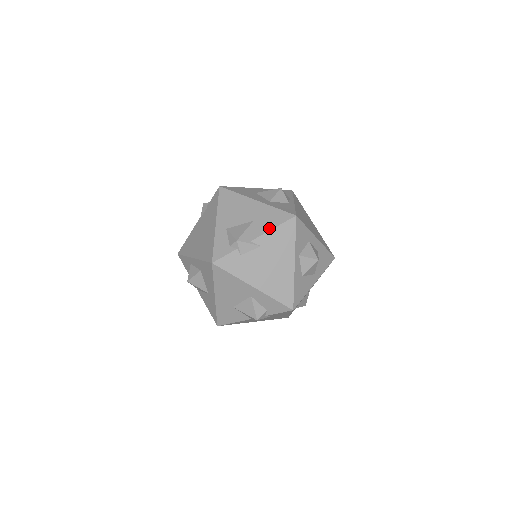
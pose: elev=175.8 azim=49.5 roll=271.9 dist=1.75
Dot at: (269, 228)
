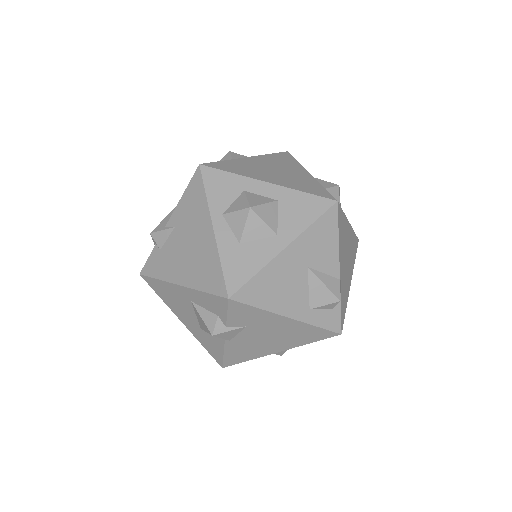
Dot at: (180, 200)
